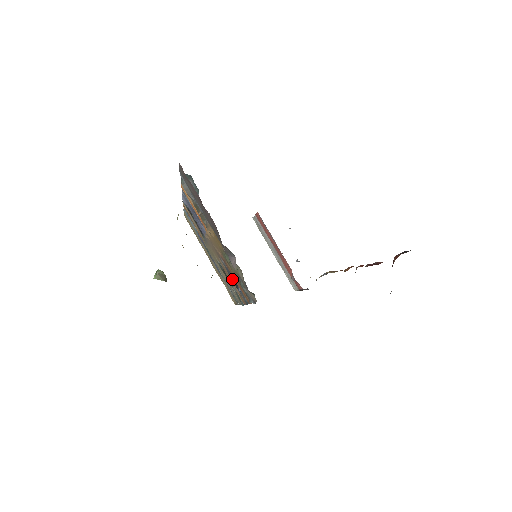
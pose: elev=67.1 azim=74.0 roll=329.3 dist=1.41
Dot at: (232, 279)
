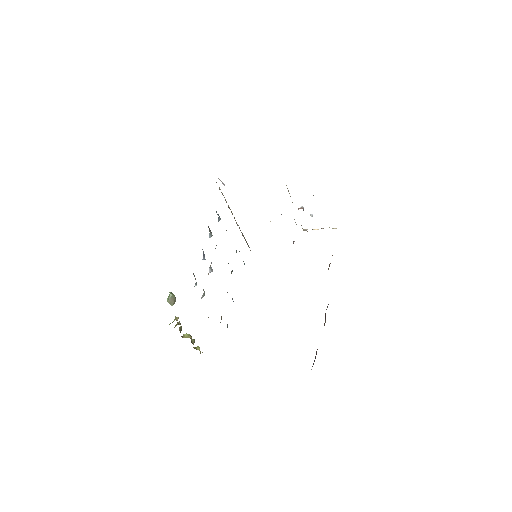
Dot at: occluded
